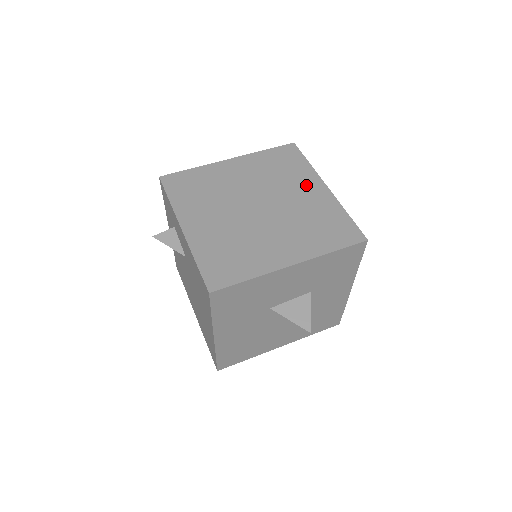
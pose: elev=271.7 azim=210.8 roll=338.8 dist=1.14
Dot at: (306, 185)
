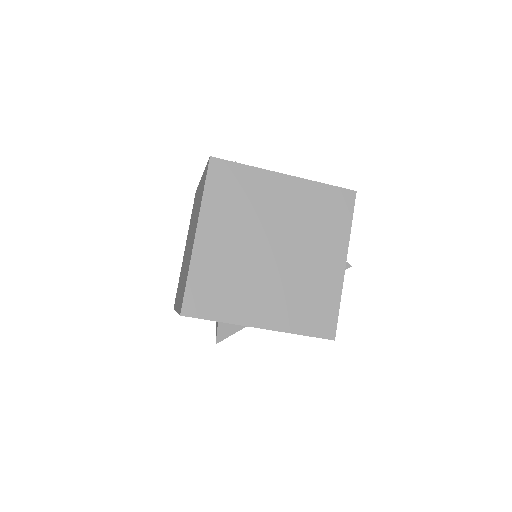
Dot at: (273, 191)
